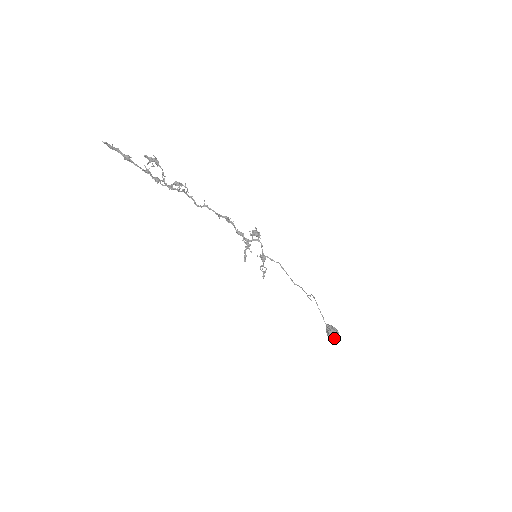
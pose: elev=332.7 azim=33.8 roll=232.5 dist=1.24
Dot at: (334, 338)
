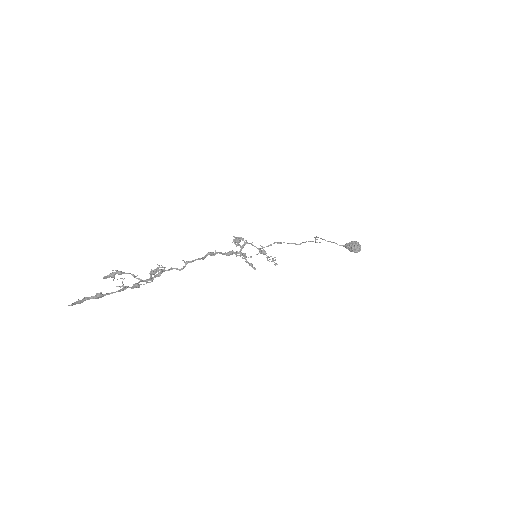
Dot at: (360, 249)
